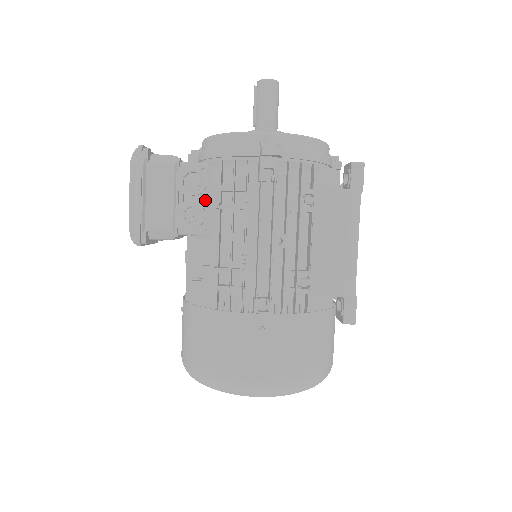
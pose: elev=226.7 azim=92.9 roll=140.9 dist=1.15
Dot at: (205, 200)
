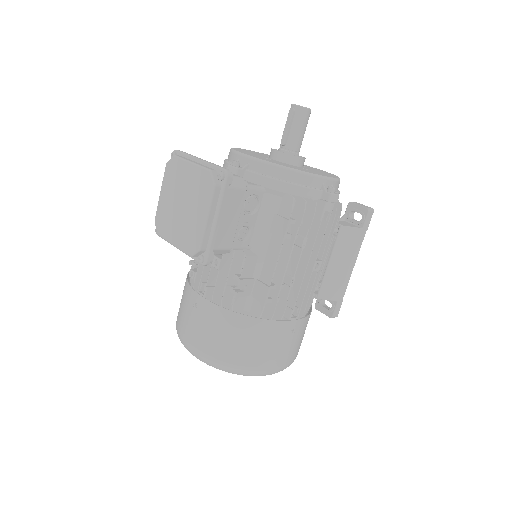
Dot at: (255, 220)
